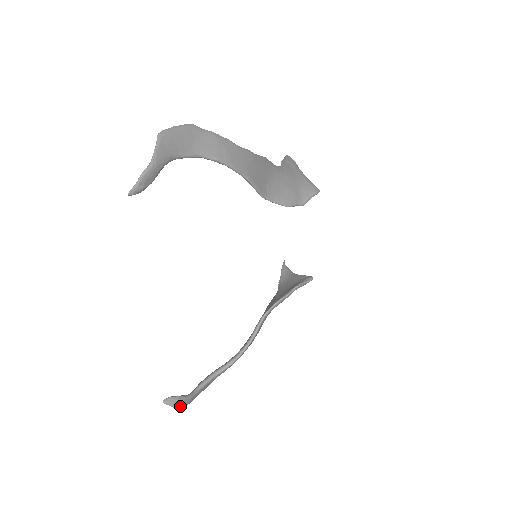
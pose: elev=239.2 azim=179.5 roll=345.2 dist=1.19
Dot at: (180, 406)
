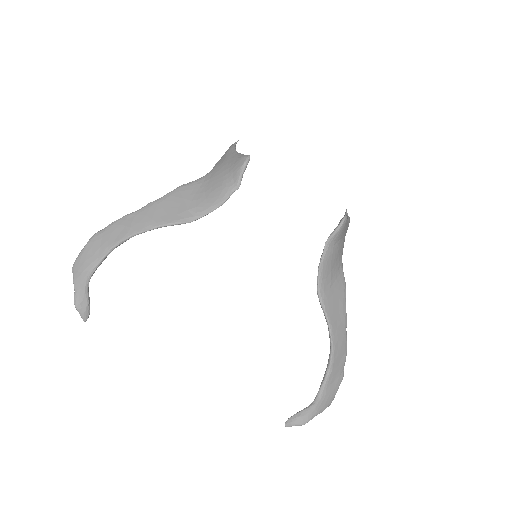
Dot at: (305, 421)
